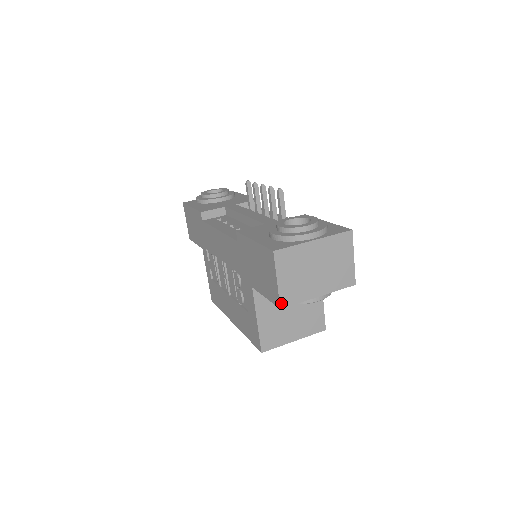
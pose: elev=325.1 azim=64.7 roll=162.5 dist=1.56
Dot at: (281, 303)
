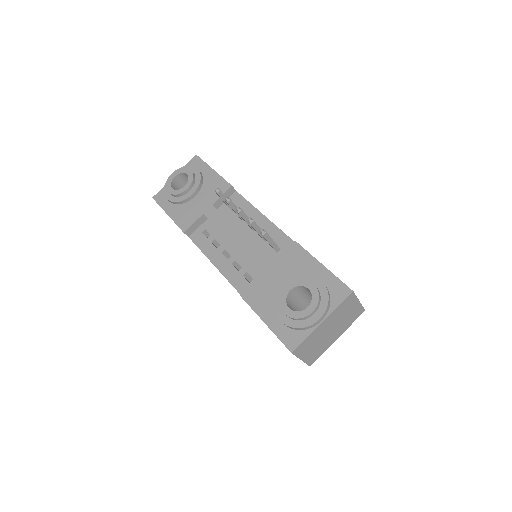
Dot at: (309, 364)
